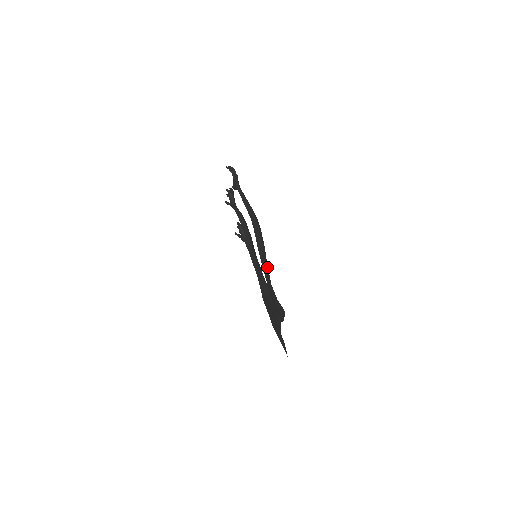
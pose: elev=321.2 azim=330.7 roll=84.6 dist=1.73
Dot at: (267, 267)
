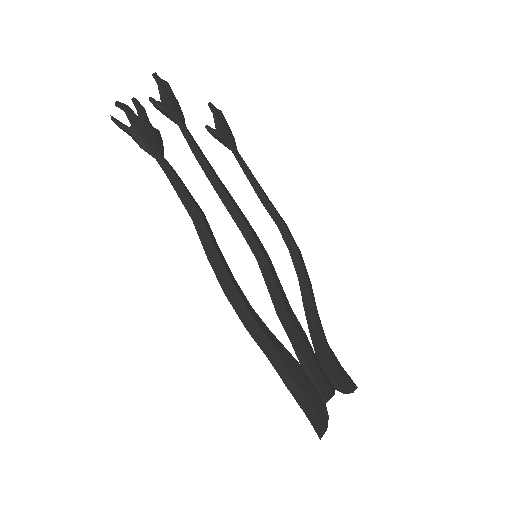
Dot at: (272, 350)
